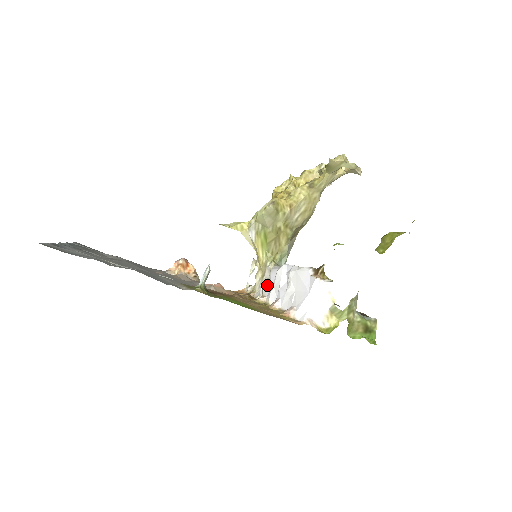
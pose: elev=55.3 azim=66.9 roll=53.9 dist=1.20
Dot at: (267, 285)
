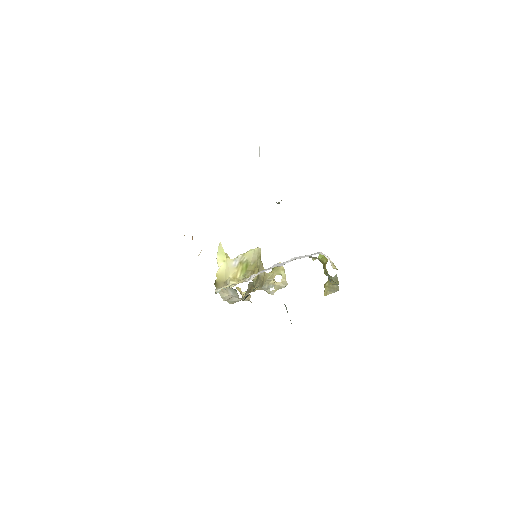
Dot at: occluded
